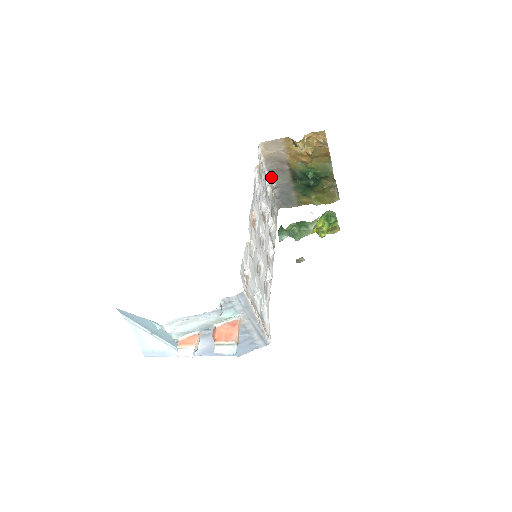
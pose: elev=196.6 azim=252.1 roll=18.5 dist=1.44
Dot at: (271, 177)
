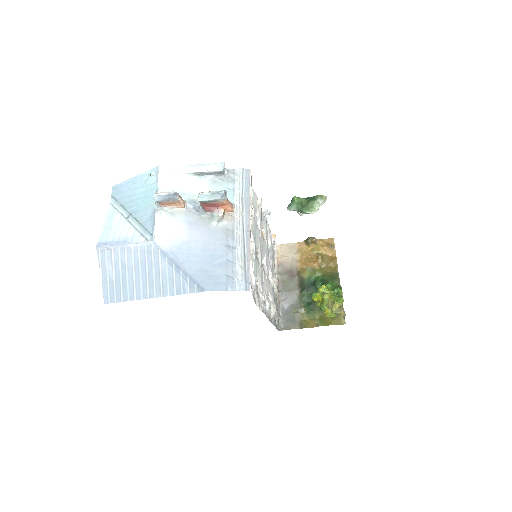
Dot at: (279, 285)
